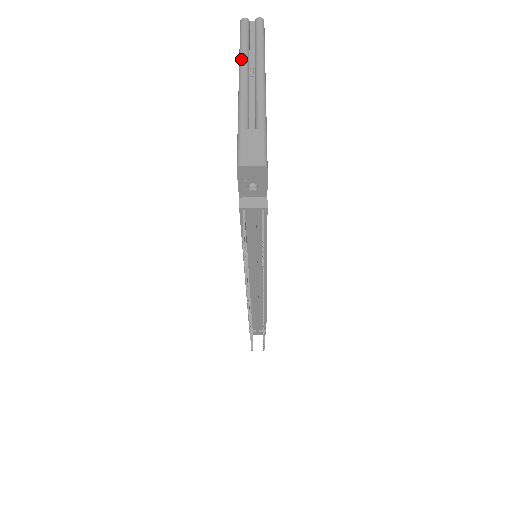
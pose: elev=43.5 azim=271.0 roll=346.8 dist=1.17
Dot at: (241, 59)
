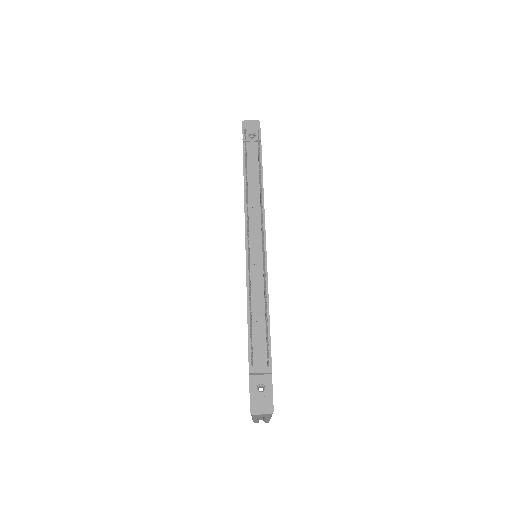
Dot at: occluded
